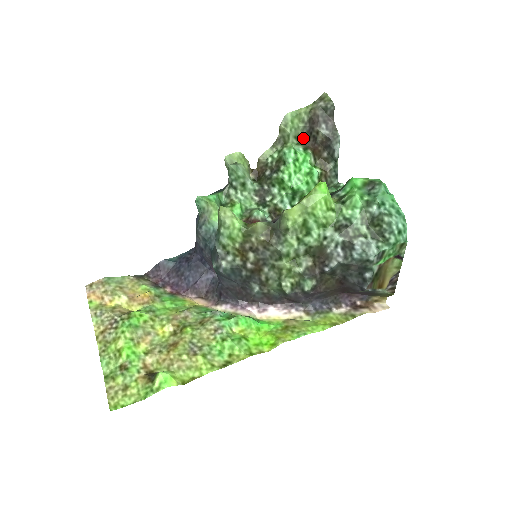
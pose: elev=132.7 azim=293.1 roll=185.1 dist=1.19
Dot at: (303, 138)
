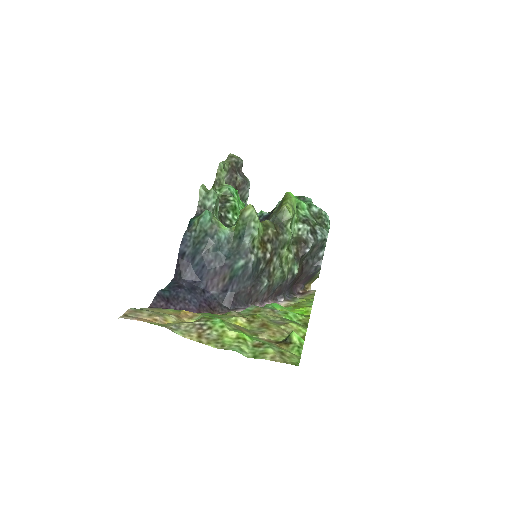
Dot at: (225, 183)
